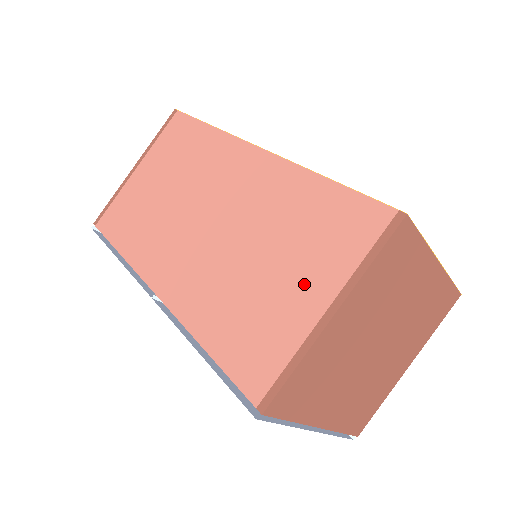
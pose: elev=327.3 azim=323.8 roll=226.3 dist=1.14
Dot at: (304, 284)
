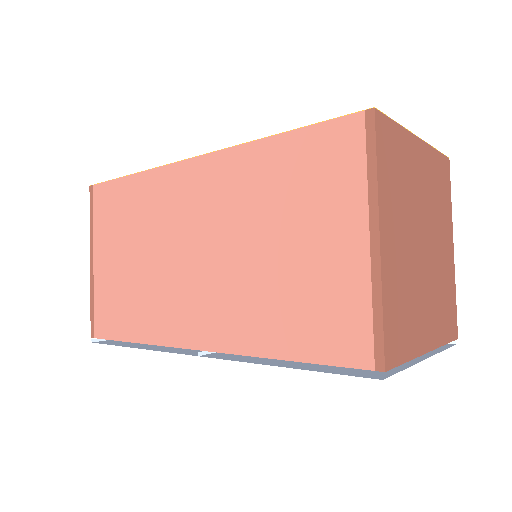
Dot at: (330, 235)
